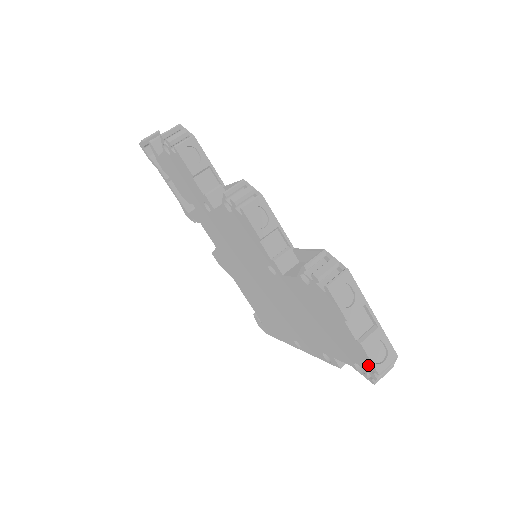
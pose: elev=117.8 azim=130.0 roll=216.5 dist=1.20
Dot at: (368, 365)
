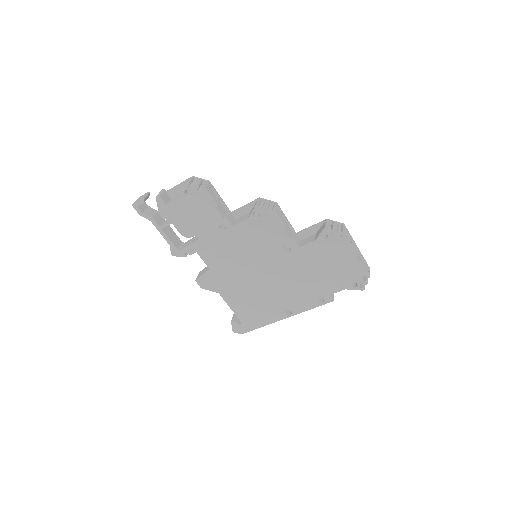
Dot at: (363, 276)
